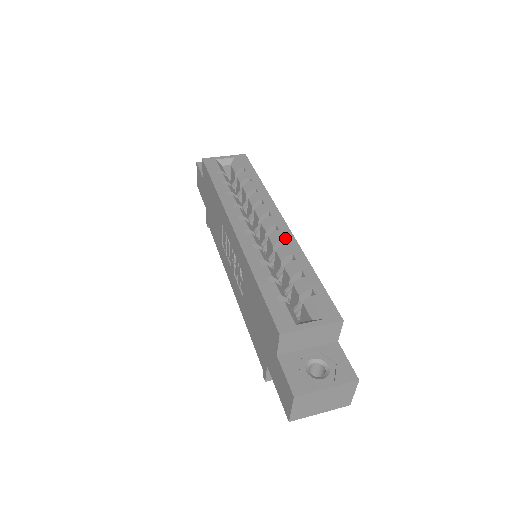
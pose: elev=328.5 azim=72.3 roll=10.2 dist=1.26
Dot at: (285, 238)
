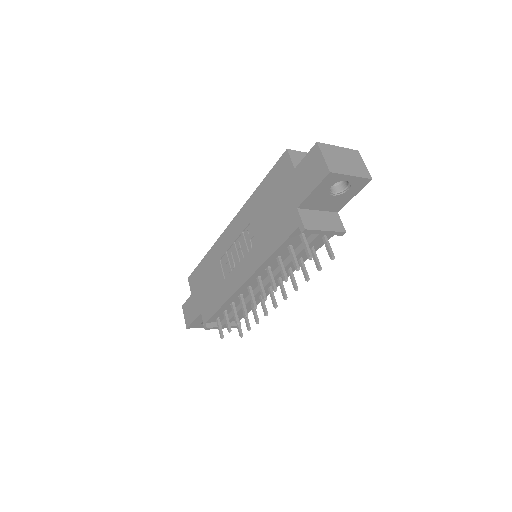
Dot at: occluded
